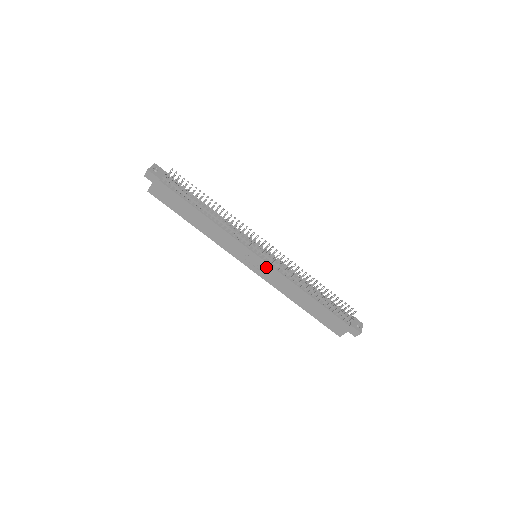
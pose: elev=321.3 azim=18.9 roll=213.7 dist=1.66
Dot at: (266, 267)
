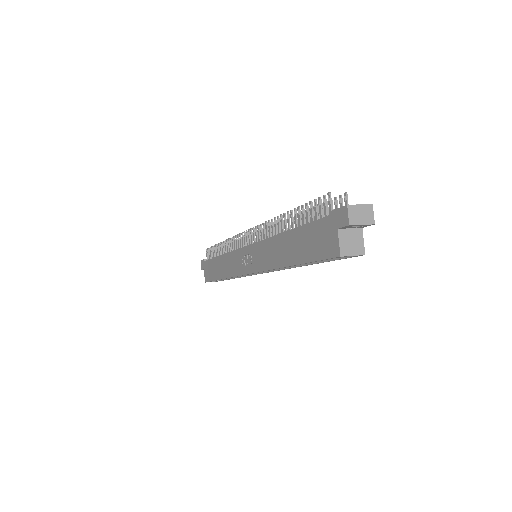
Dot at: (254, 251)
